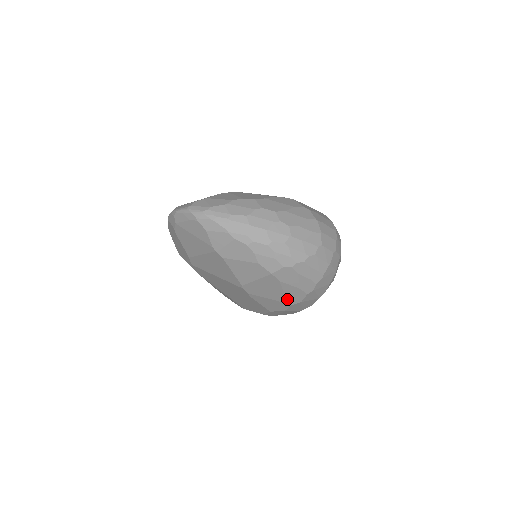
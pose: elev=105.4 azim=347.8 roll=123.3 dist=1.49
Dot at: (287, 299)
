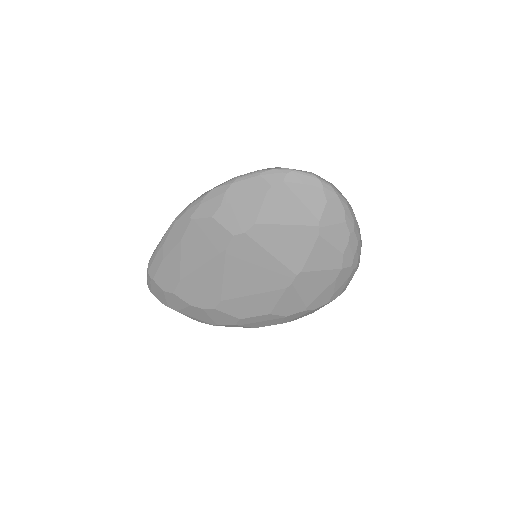
Dot at: (313, 302)
